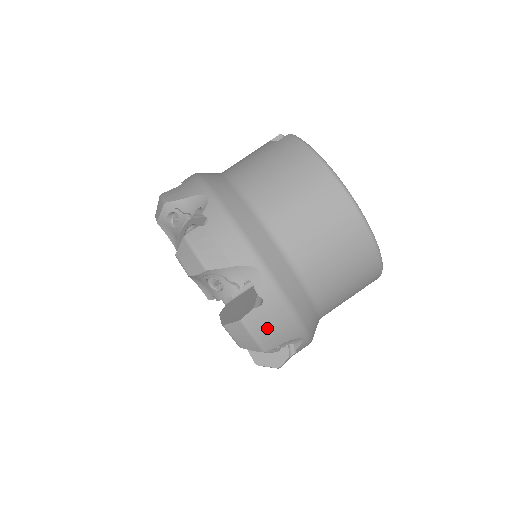
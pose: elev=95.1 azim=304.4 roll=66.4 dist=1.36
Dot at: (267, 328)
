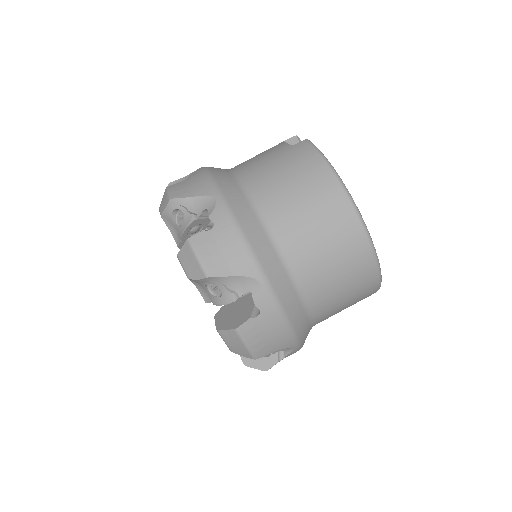
Dot at: (261, 338)
